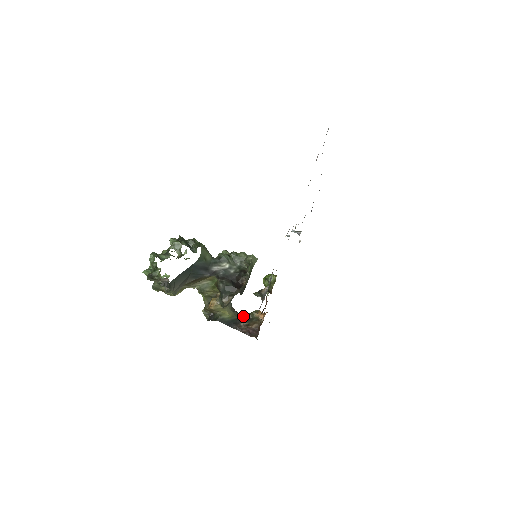
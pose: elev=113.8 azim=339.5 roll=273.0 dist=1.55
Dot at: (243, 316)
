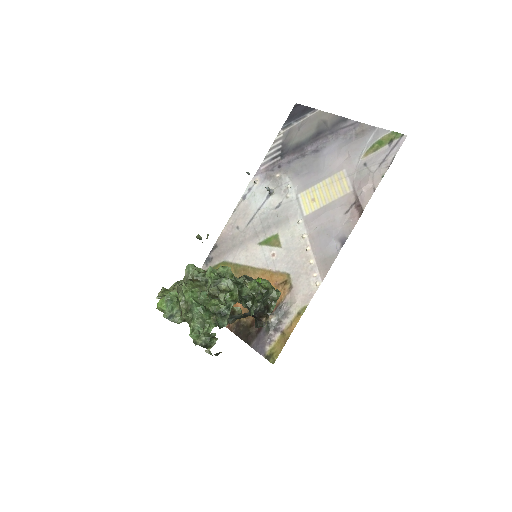
Dot at: occluded
